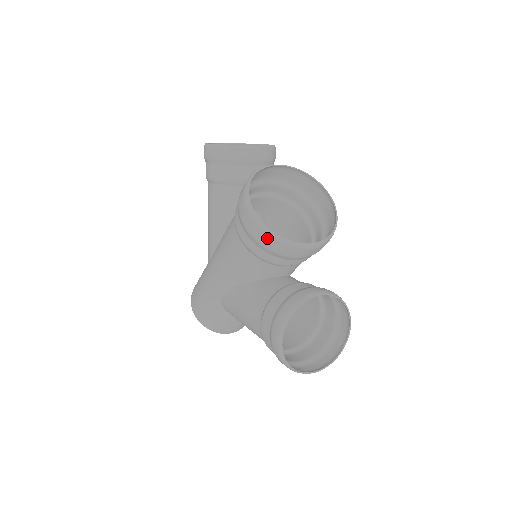
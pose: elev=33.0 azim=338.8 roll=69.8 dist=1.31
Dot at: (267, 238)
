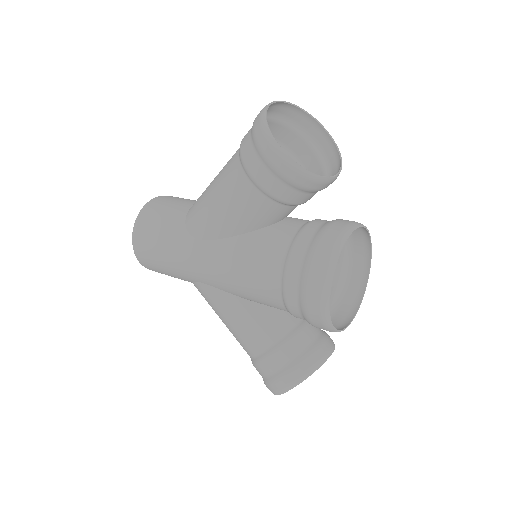
Dot at: (324, 328)
